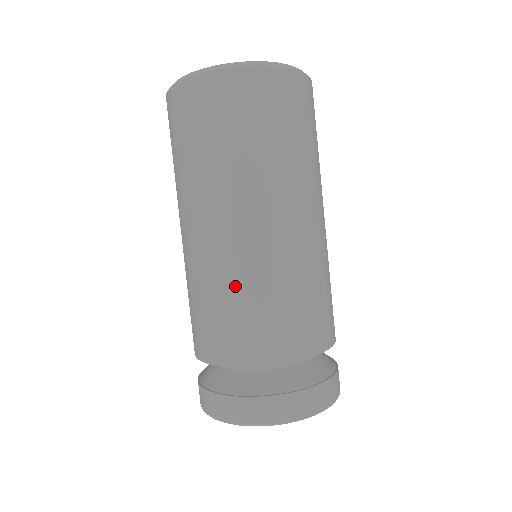
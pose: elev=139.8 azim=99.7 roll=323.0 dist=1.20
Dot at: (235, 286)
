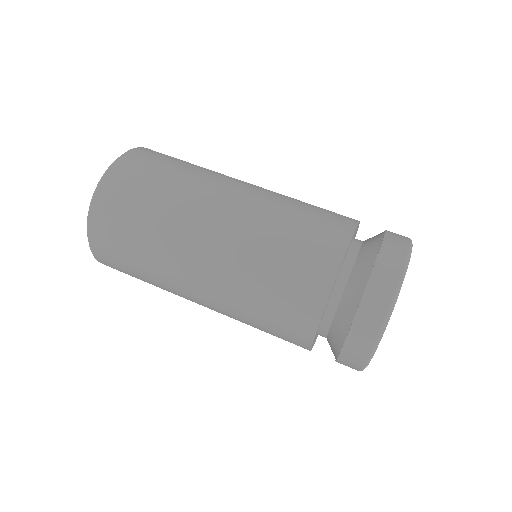
Dot at: (262, 252)
